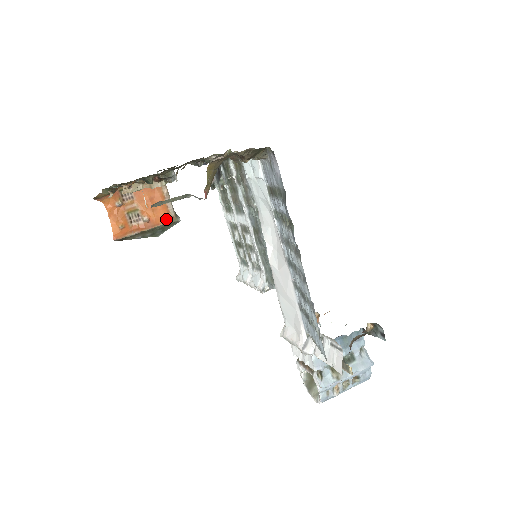
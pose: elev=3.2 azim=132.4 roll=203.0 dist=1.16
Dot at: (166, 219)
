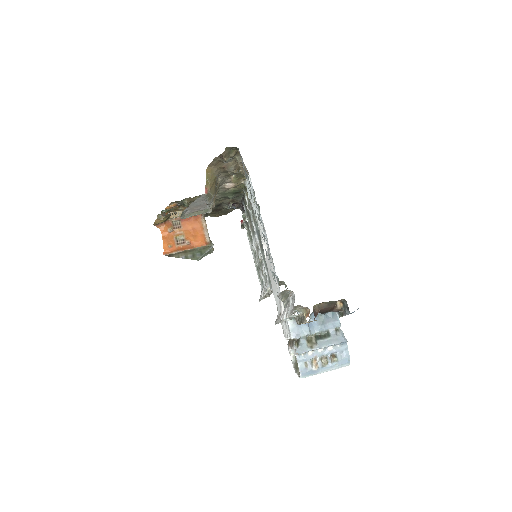
Dot at: (203, 243)
